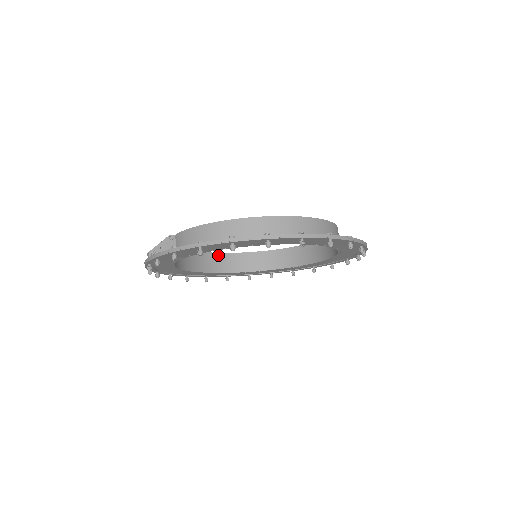
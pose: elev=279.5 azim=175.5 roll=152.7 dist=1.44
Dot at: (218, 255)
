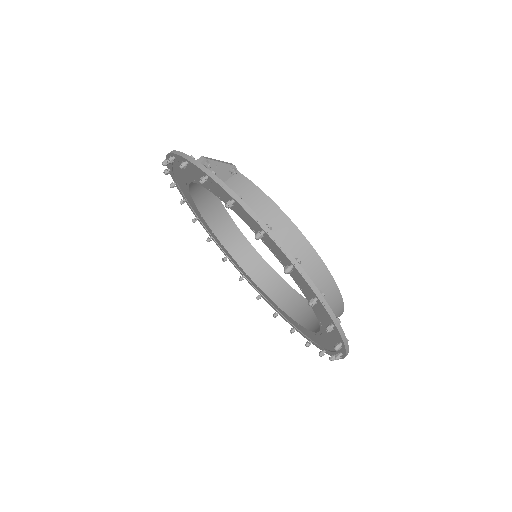
Dot at: (217, 200)
